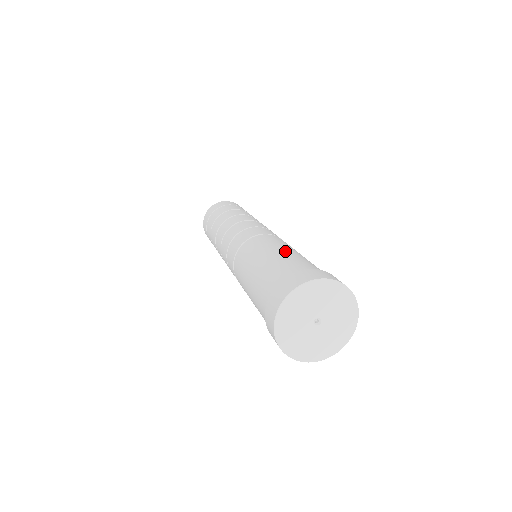
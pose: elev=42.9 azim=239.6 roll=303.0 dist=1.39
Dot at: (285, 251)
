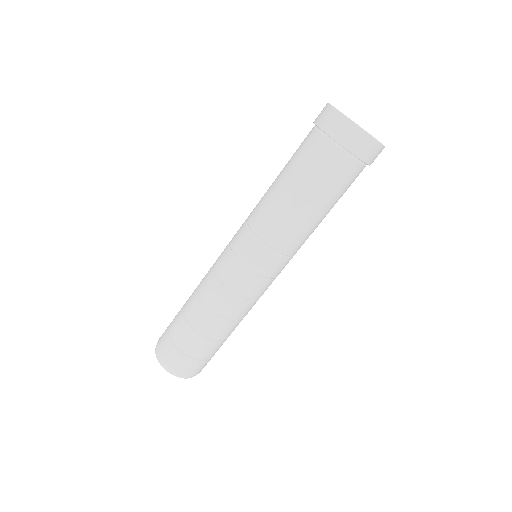
Dot at: occluded
